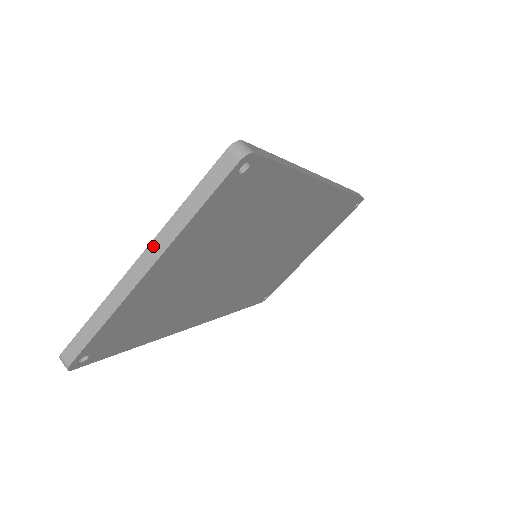
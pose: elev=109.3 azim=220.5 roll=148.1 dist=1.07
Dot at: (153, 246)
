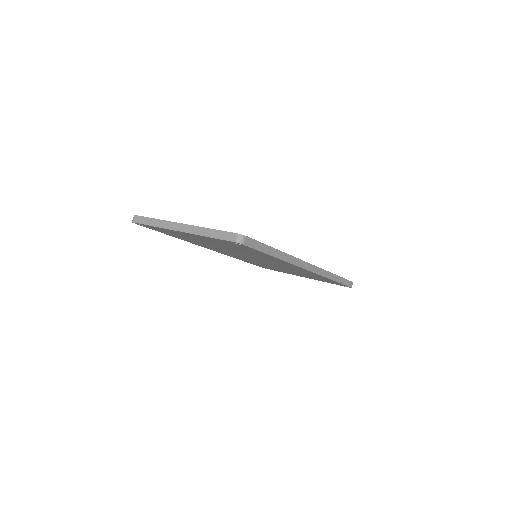
Dot at: (190, 227)
